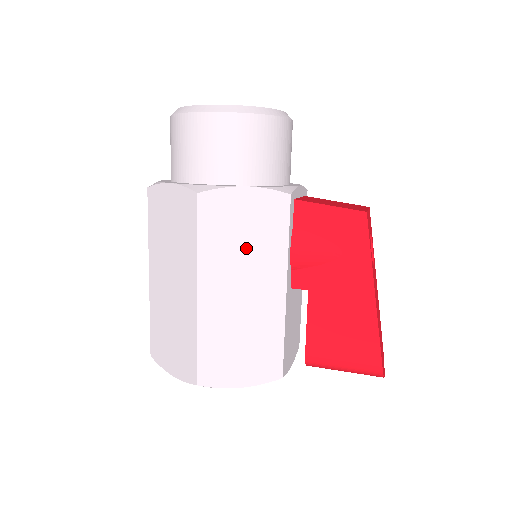
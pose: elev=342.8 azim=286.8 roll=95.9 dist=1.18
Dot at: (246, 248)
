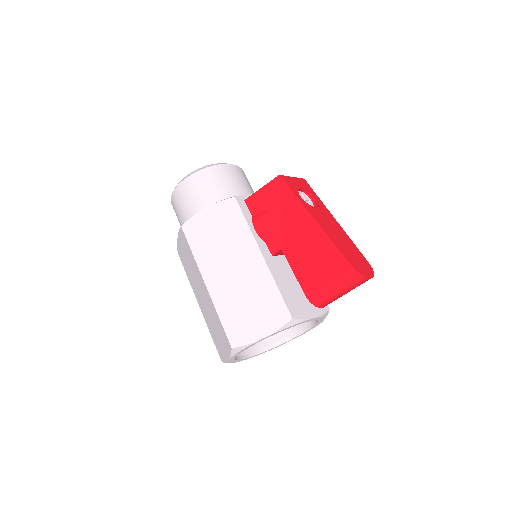
Dot at: (223, 242)
